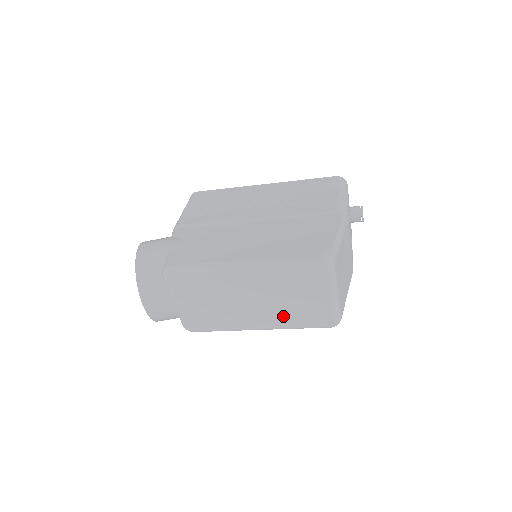
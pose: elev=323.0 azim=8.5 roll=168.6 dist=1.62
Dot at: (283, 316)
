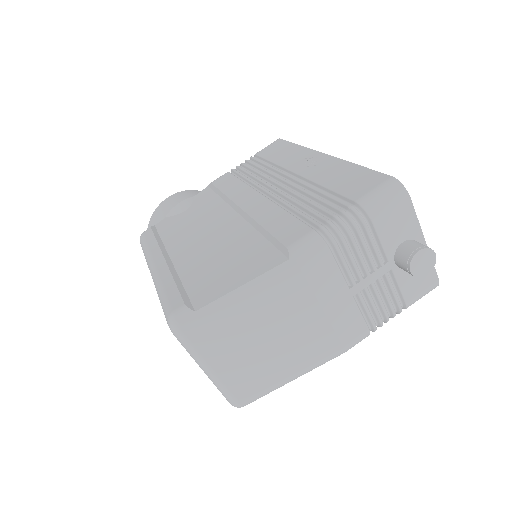
Dot at: occluded
